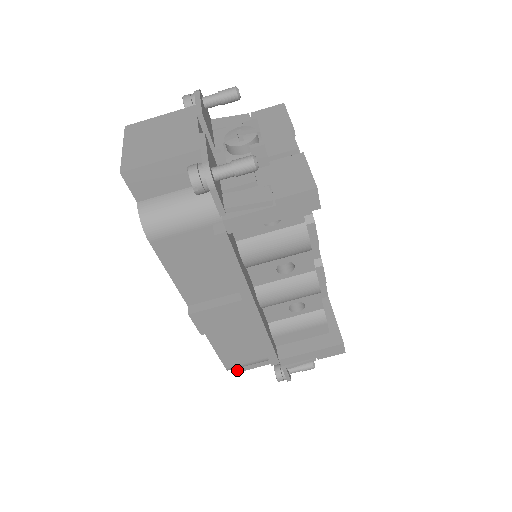
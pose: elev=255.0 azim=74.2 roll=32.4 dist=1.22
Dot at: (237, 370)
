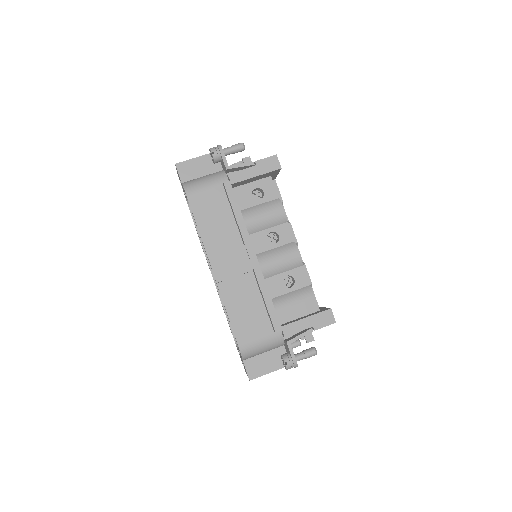
Dot at: (250, 376)
